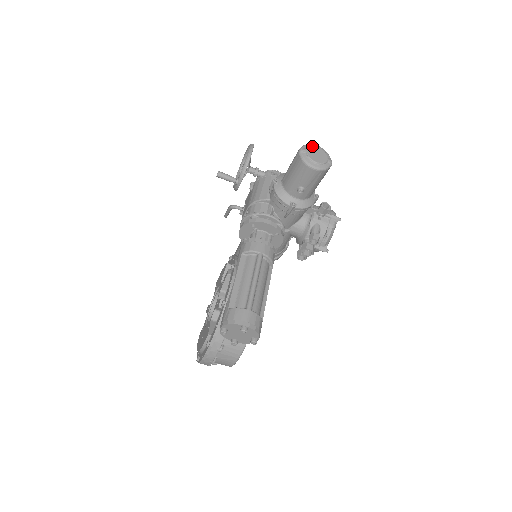
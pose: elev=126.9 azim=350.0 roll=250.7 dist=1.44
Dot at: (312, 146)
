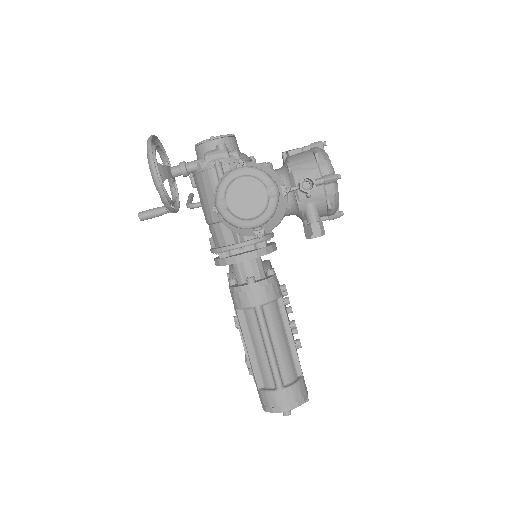
Dot at: (230, 185)
